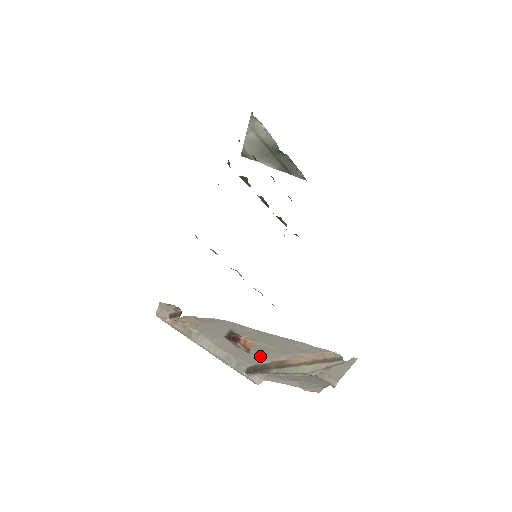
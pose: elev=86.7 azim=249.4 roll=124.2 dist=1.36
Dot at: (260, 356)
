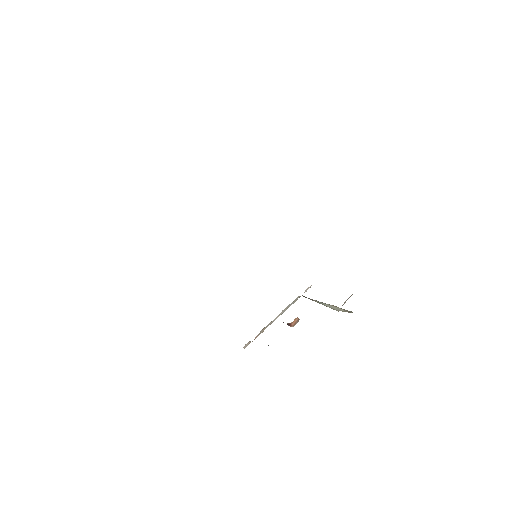
Dot at: occluded
